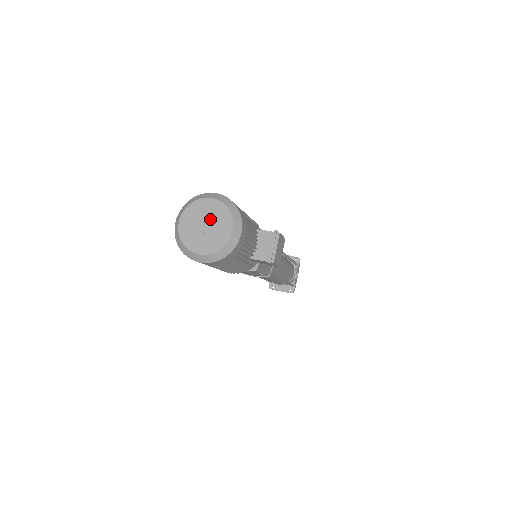
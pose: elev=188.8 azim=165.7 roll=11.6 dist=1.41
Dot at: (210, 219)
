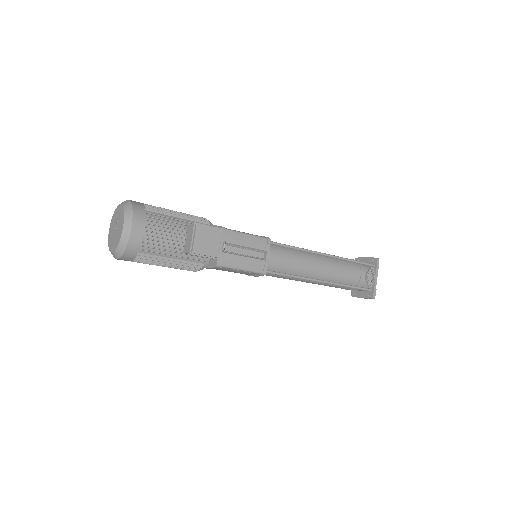
Dot at: (118, 222)
